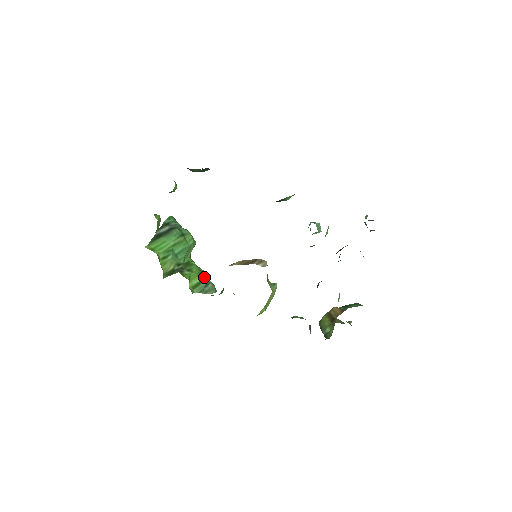
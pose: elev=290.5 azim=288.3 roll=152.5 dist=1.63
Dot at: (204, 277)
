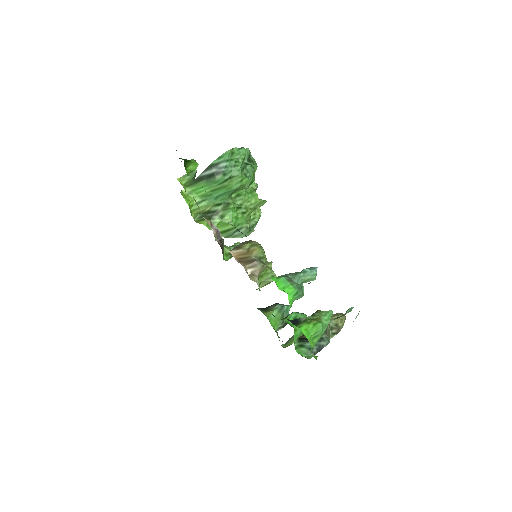
Dot at: (238, 223)
